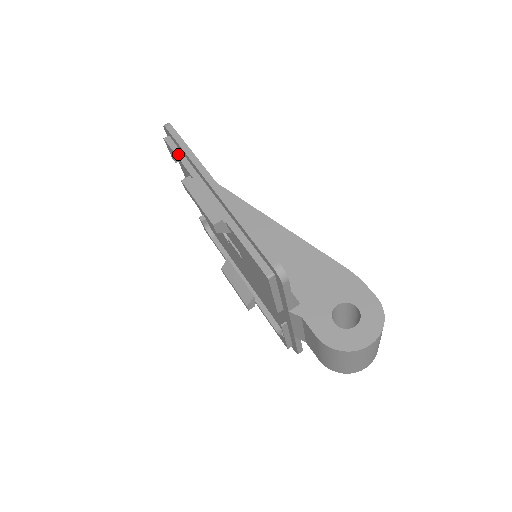
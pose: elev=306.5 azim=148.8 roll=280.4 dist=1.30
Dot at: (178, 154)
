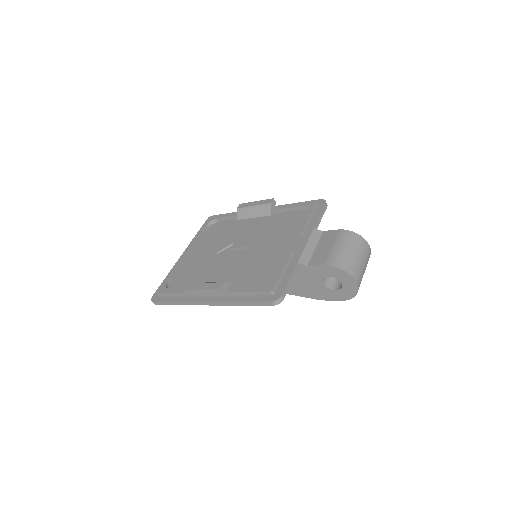
Dot at: (224, 215)
